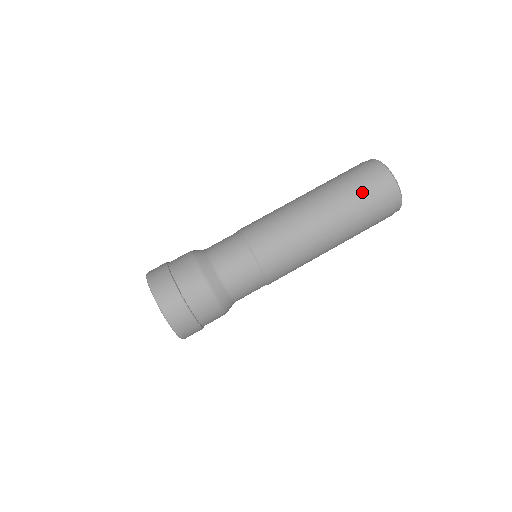
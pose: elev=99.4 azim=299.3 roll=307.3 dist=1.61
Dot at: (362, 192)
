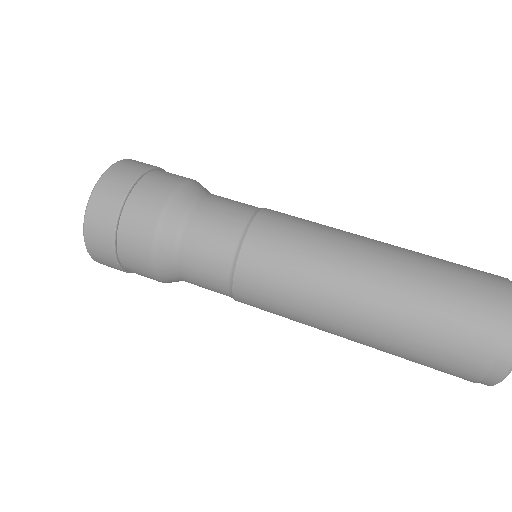
Dot at: (461, 274)
